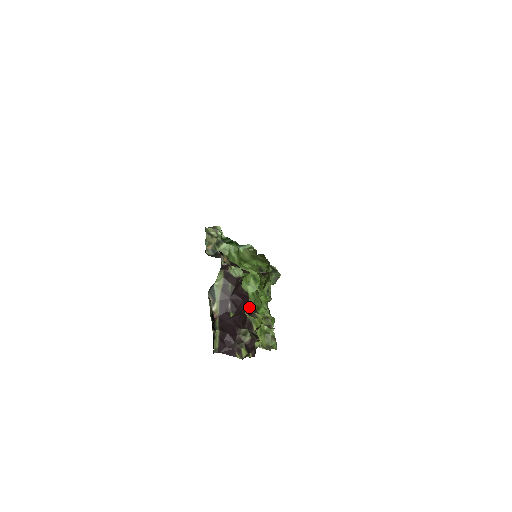
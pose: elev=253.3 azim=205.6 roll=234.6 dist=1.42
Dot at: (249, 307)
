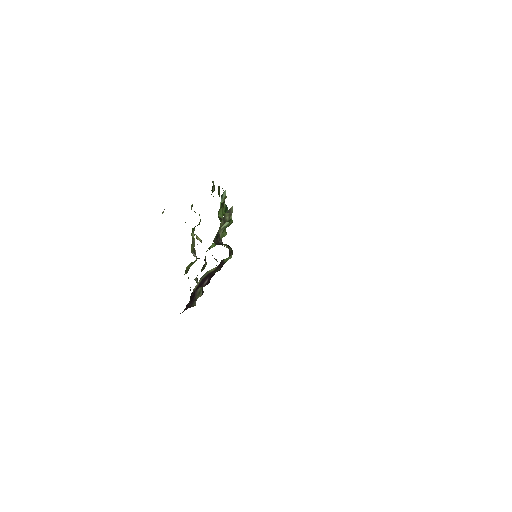
Dot at: occluded
